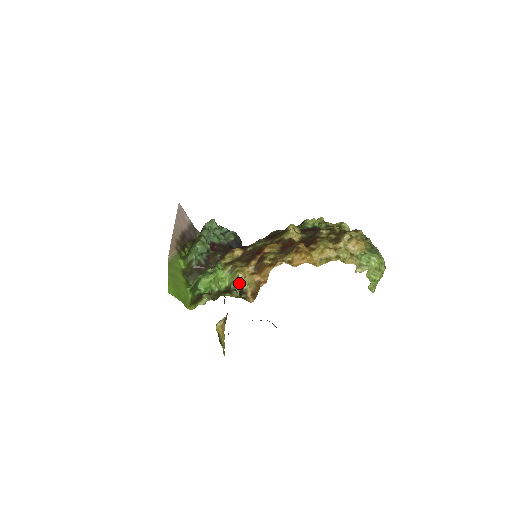
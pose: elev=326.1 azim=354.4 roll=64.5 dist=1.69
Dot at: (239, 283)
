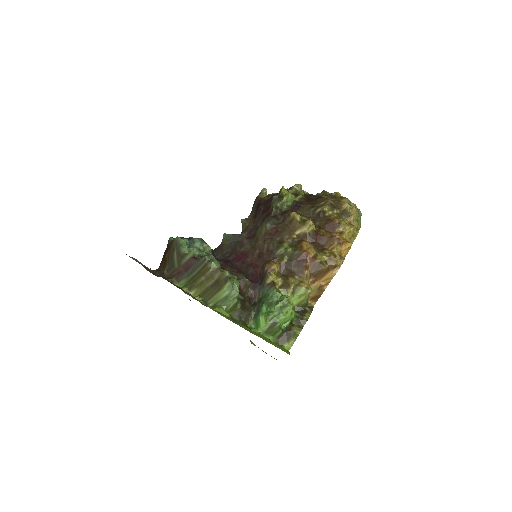
Dot at: (308, 298)
